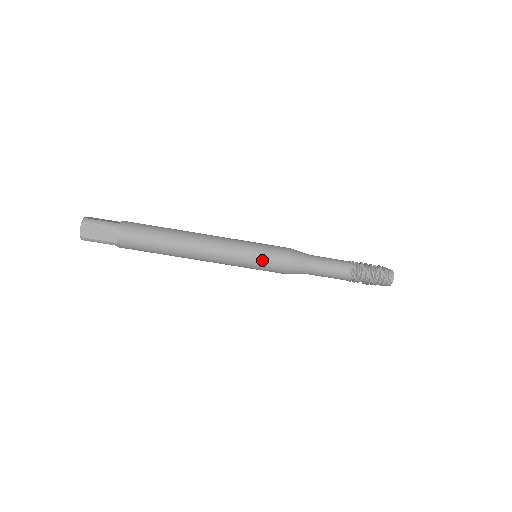
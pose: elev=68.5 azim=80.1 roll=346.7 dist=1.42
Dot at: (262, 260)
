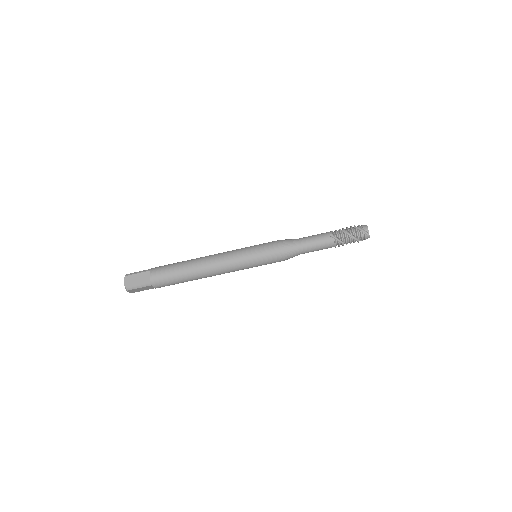
Dot at: (259, 253)
